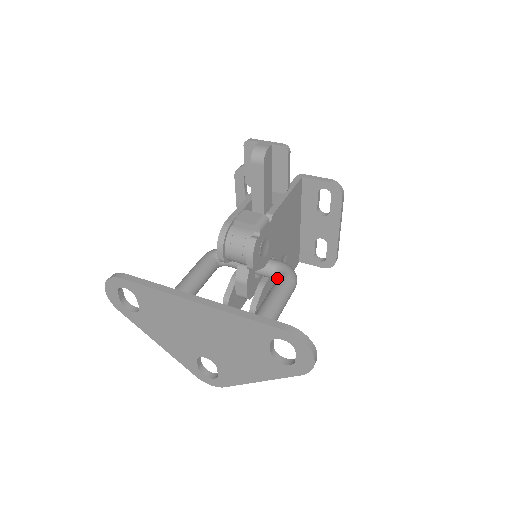
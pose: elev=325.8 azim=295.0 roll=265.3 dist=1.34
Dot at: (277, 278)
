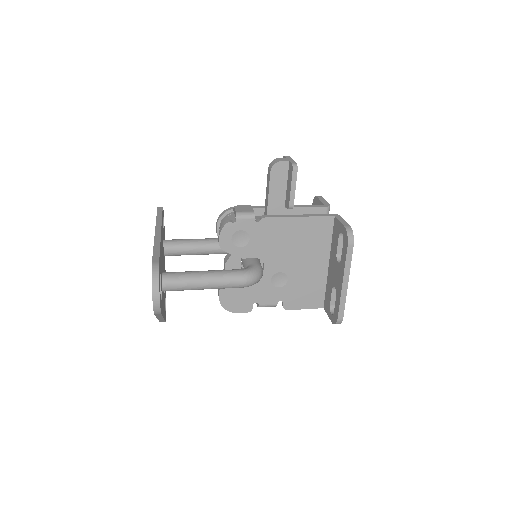
Dot at: occluded
